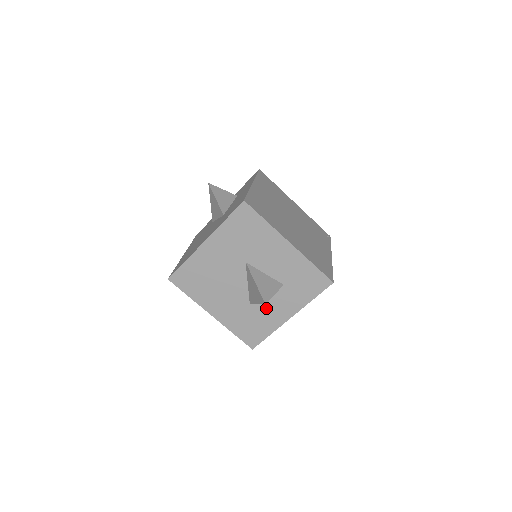
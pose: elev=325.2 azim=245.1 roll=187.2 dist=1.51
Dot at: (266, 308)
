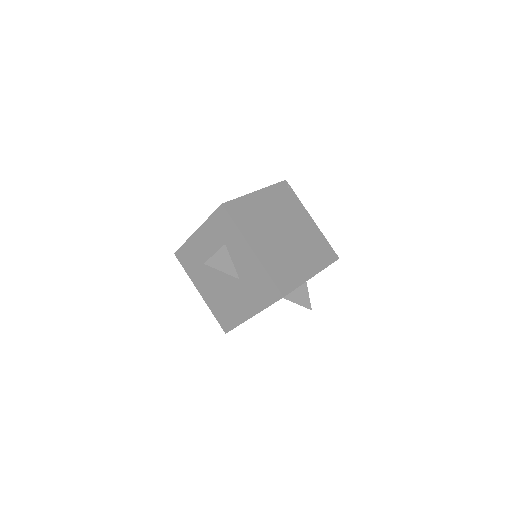
Dot at: occluded
